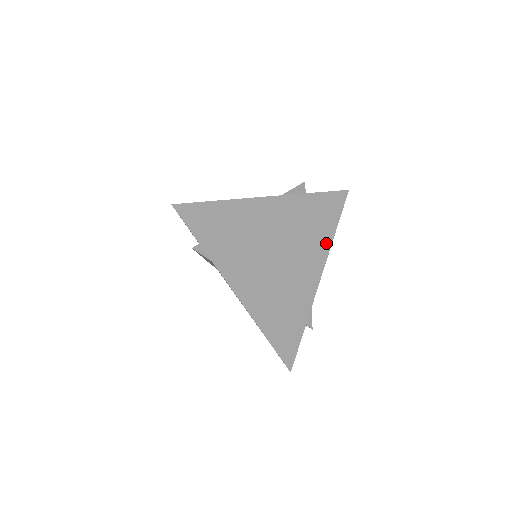
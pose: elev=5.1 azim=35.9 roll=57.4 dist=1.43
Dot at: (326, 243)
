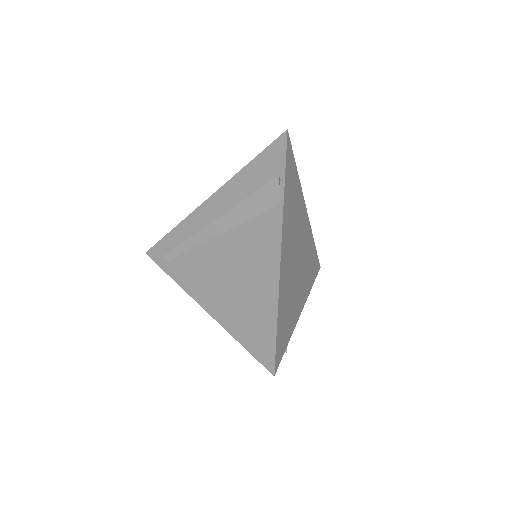
Dot at: (309, 288)
